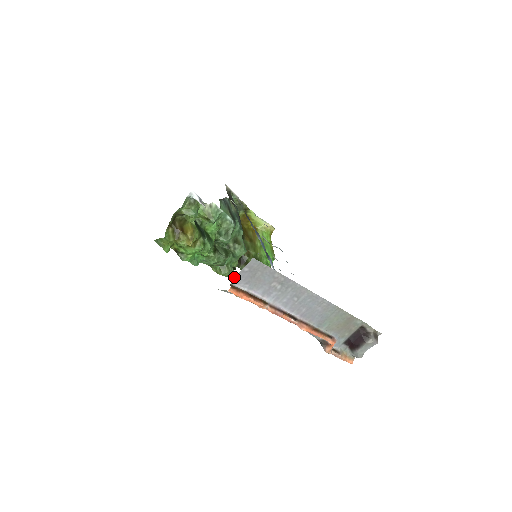
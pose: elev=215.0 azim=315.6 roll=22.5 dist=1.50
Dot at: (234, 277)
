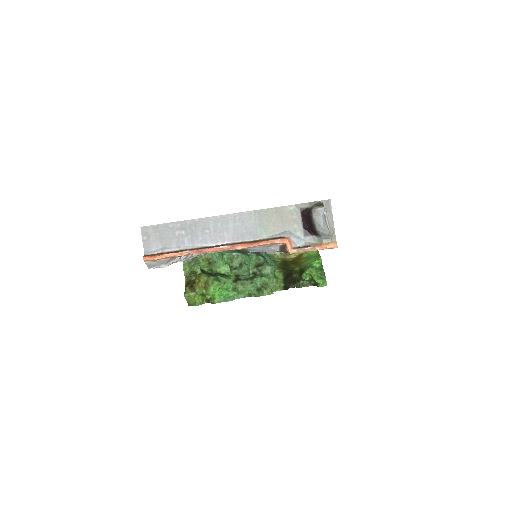
Dot at: occluded
